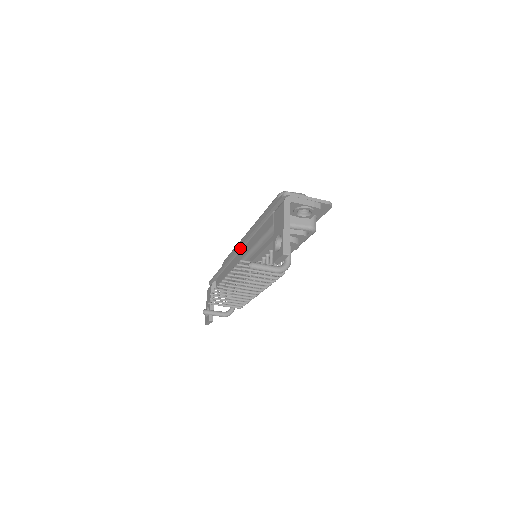
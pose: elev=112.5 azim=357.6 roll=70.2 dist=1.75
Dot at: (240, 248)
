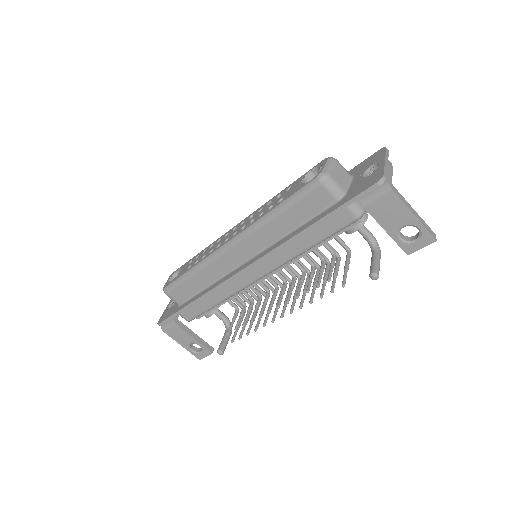
Dot at: (252, 266)
